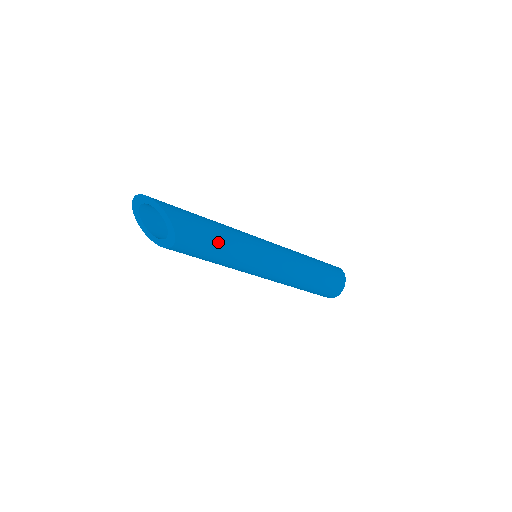
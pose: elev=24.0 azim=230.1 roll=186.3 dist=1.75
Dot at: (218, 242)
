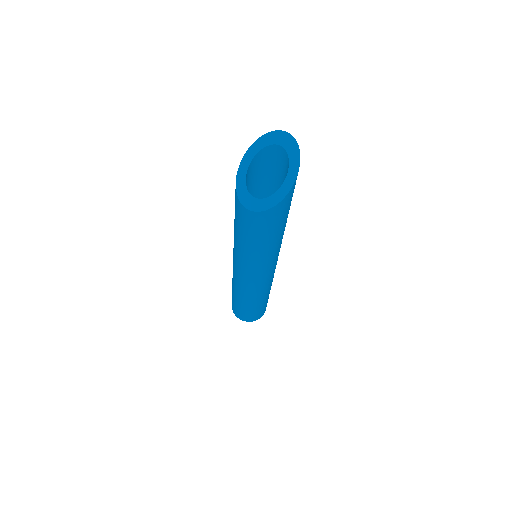
Dot at: (268, 242)
